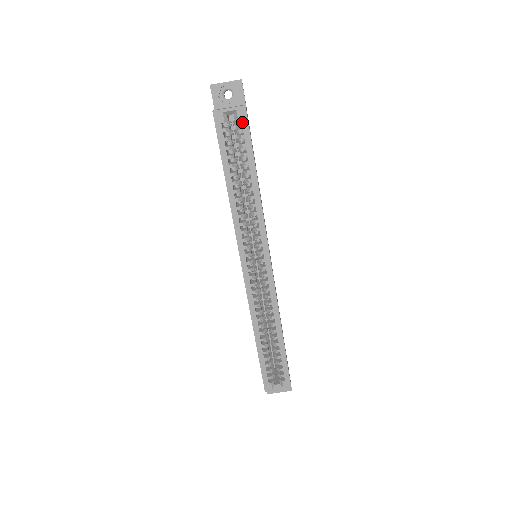
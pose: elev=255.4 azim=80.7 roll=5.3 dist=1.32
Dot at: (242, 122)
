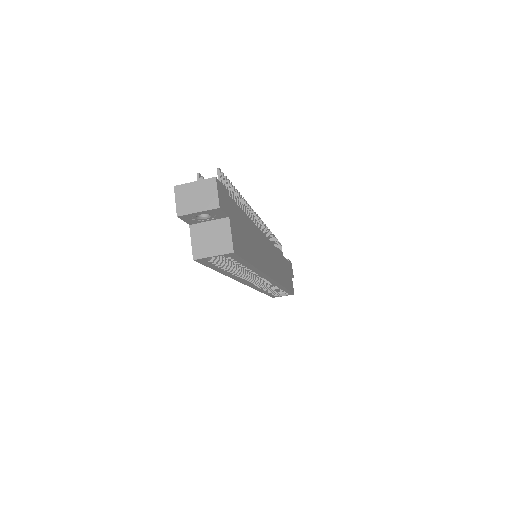
Dot at: (231, 257)
